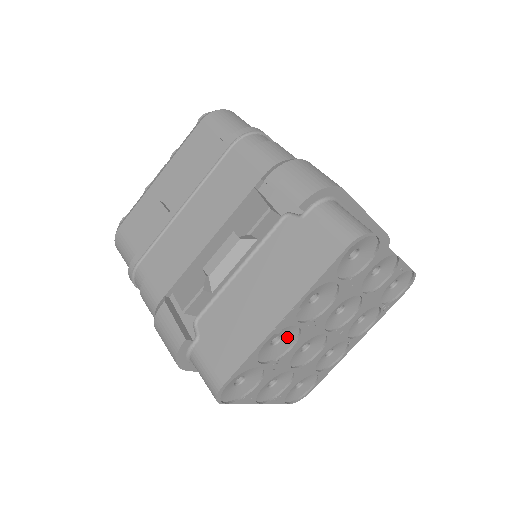
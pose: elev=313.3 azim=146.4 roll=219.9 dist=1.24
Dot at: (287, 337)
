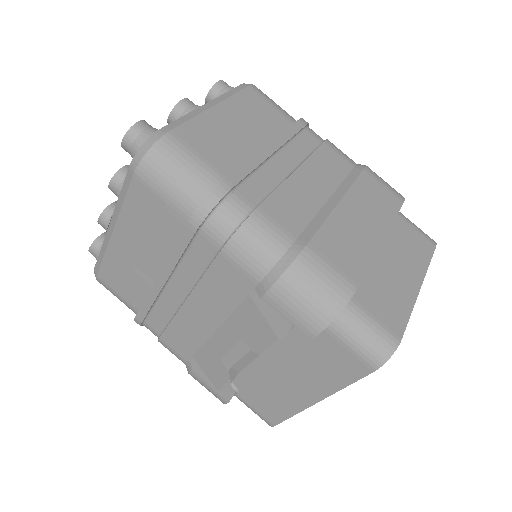
Dot at: occluded
